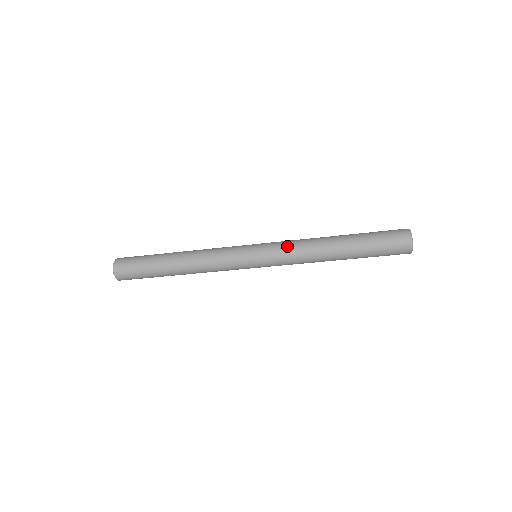
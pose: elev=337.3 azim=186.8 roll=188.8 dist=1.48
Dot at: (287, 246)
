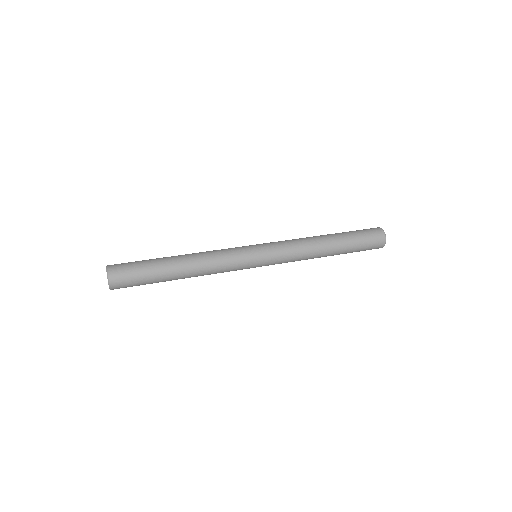
Dot at: (289, 251)
